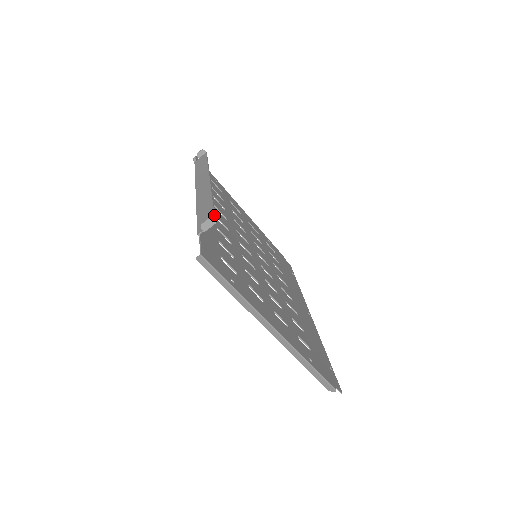
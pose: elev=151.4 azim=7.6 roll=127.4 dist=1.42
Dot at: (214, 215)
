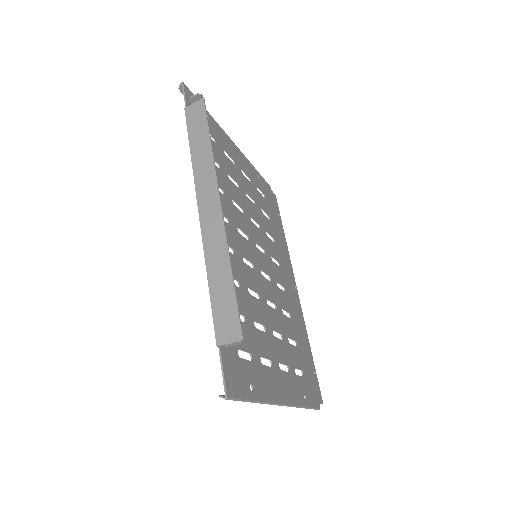
Dot at: (240, 322)
